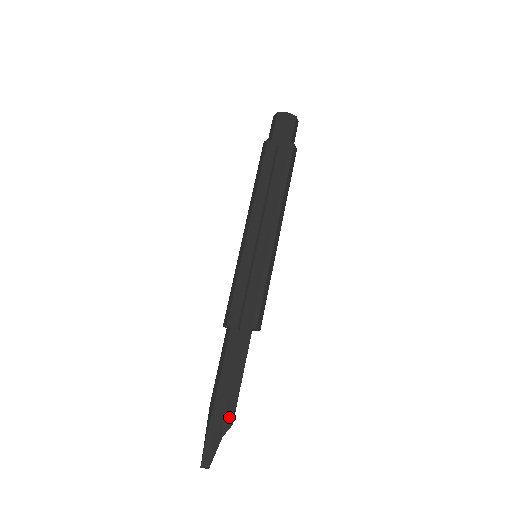
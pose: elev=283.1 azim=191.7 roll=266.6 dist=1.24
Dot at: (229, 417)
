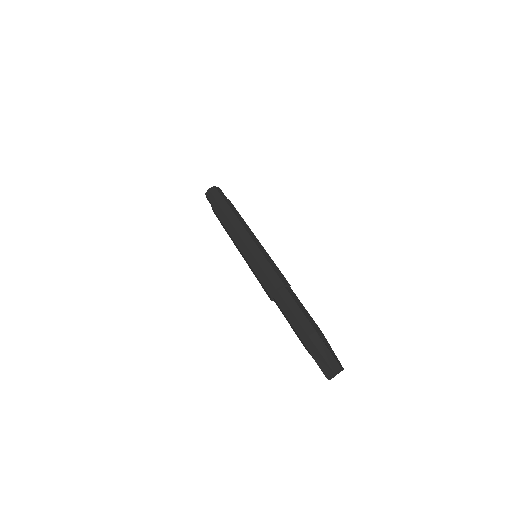
Dot at: occluded
